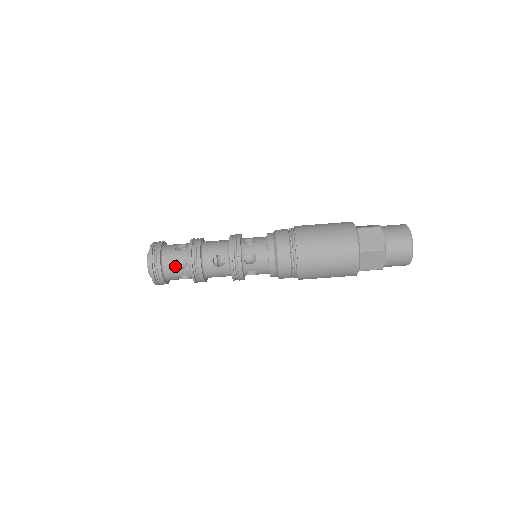
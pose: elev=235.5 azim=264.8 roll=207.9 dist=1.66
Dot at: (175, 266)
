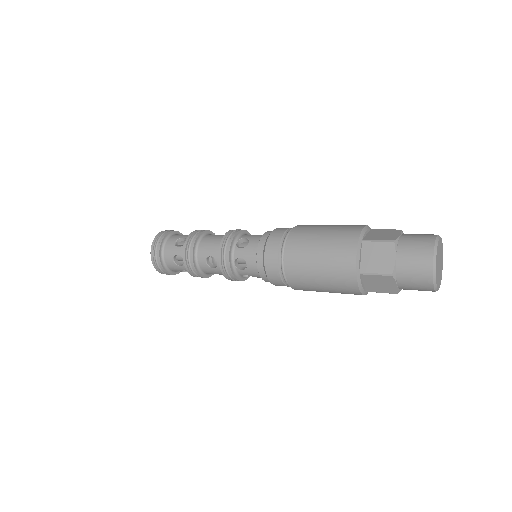
Dot at: (174, 262)
